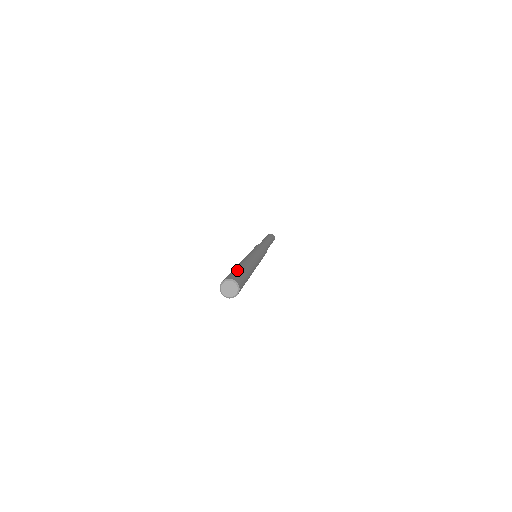
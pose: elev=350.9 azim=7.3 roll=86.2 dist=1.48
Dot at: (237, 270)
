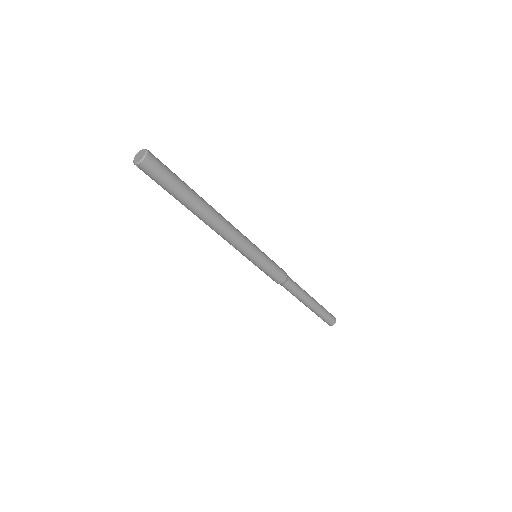
Dot at: occluded
